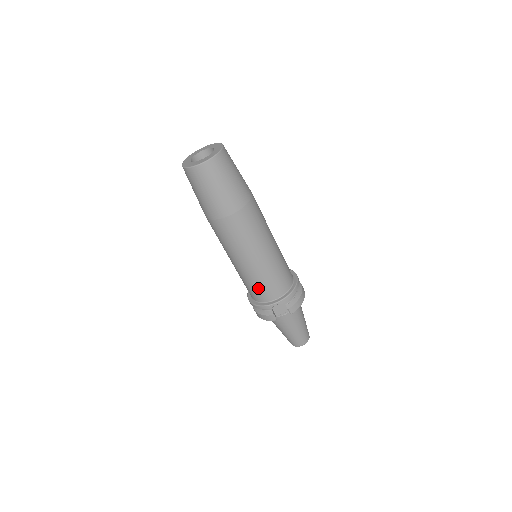
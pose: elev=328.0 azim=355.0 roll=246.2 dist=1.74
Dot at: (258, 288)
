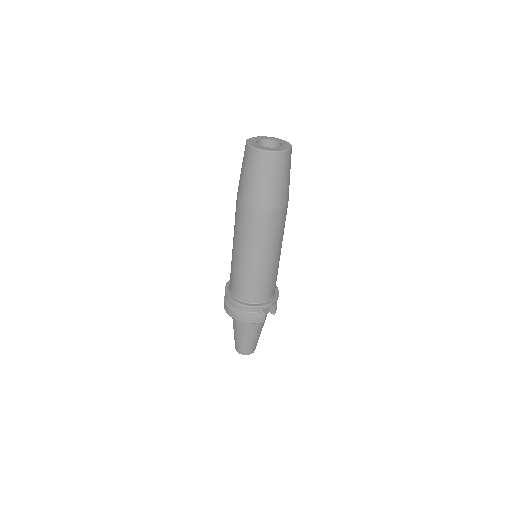
Dot at: (264, 287)
